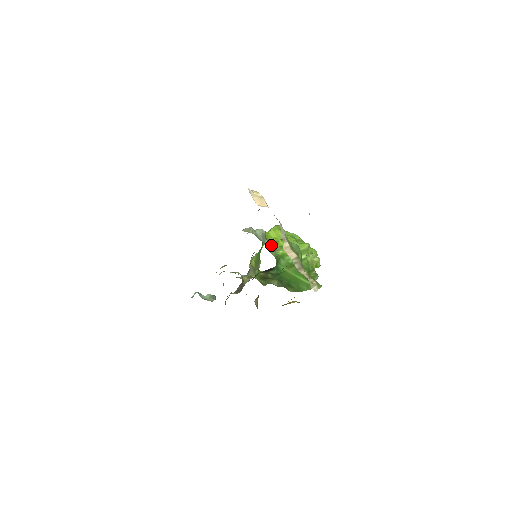
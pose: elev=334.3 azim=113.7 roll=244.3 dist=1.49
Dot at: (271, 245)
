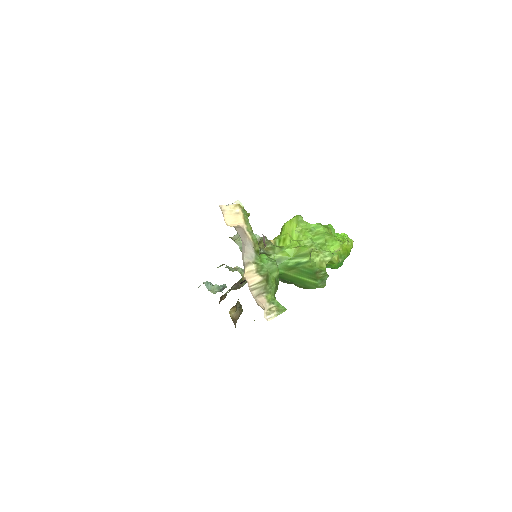
Dot at: (270, 247)
